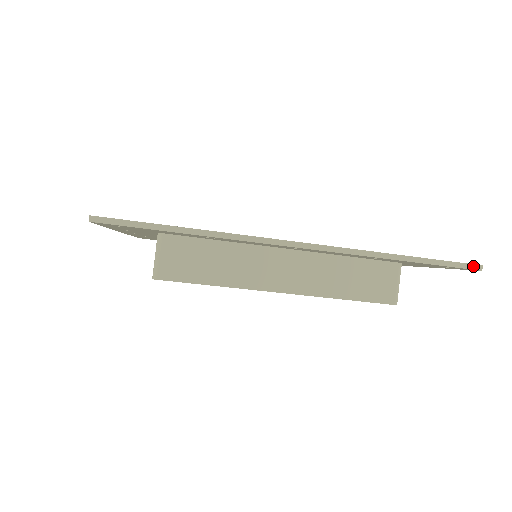
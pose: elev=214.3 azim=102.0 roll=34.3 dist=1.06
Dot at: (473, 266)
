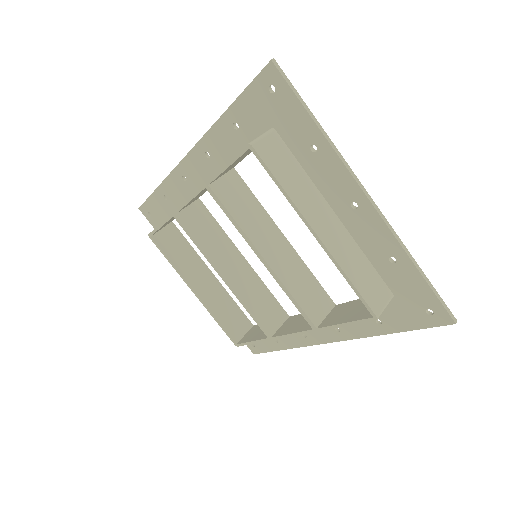
Dot at: (452, 315)
